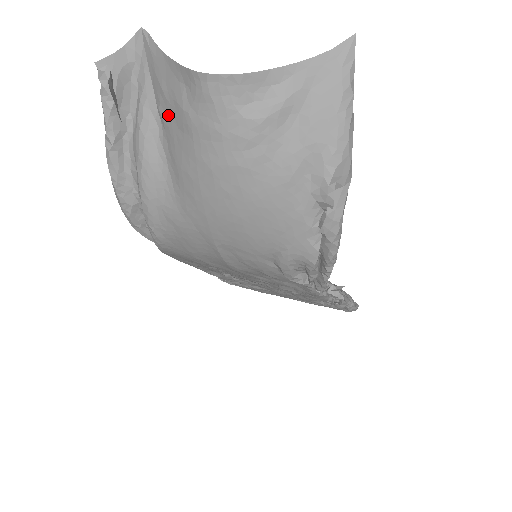
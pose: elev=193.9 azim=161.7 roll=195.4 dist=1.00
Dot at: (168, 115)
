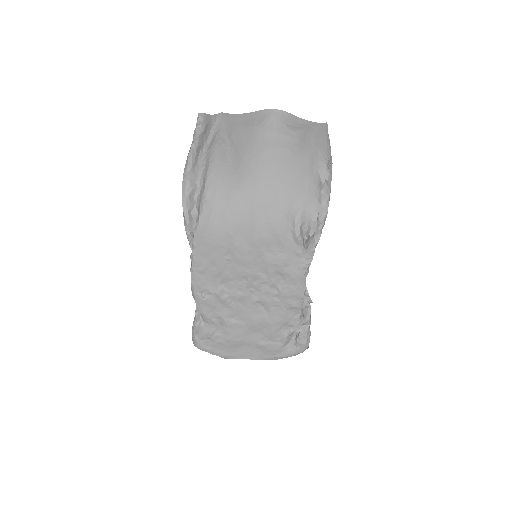
Dot at: (239, 135)
